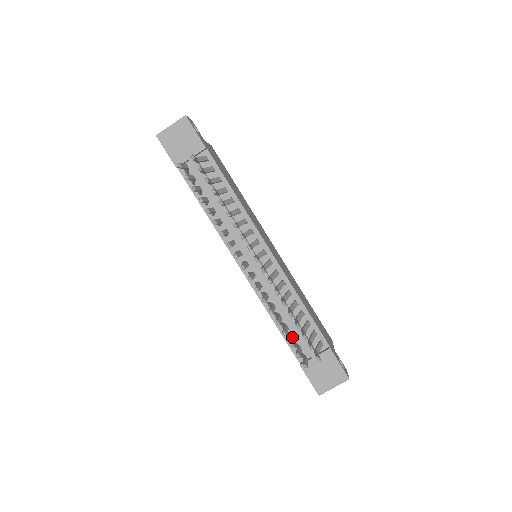
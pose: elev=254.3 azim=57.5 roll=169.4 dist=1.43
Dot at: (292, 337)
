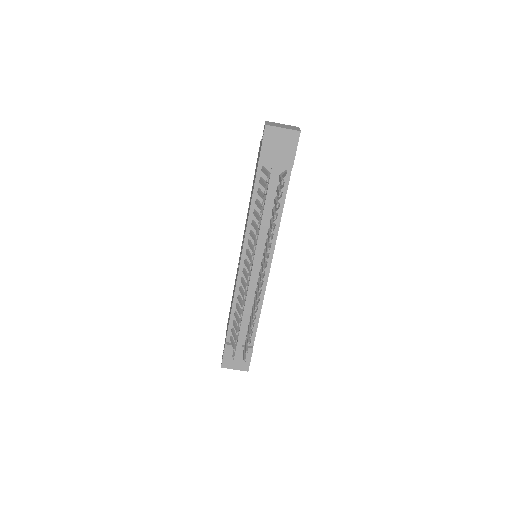
Dot at: occluded
